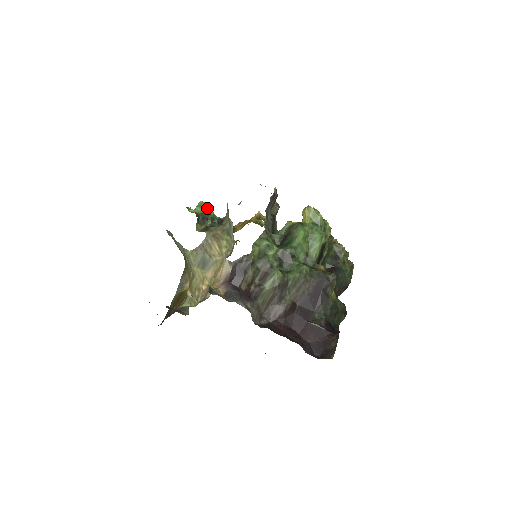
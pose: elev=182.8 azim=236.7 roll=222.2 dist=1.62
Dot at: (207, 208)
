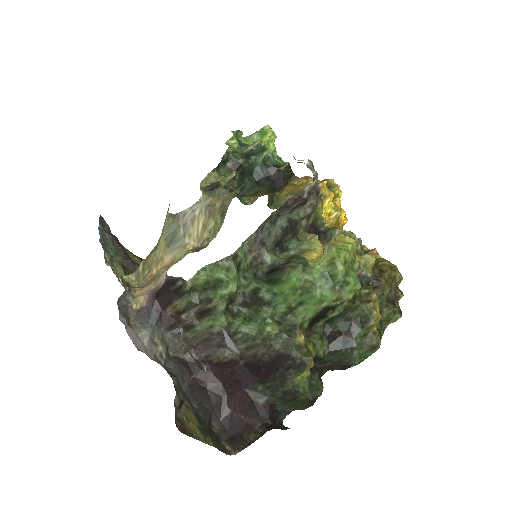
Dot at: (263, 142)
